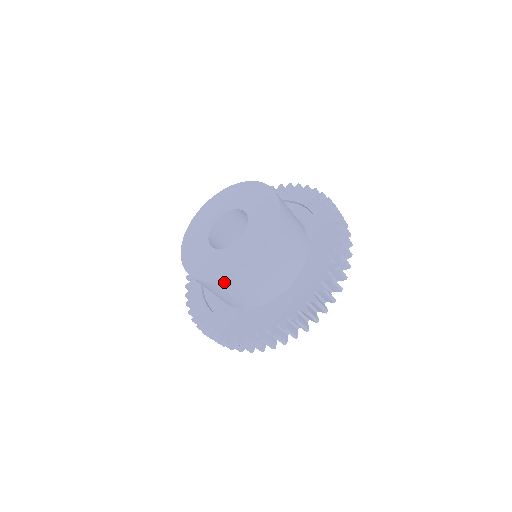
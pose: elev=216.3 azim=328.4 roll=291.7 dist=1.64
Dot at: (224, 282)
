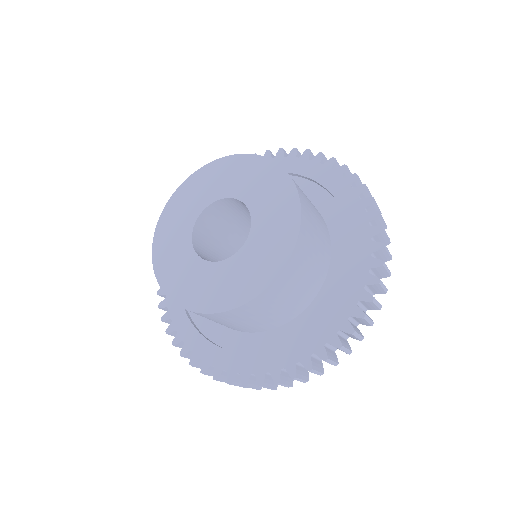
Dot at: occluded
